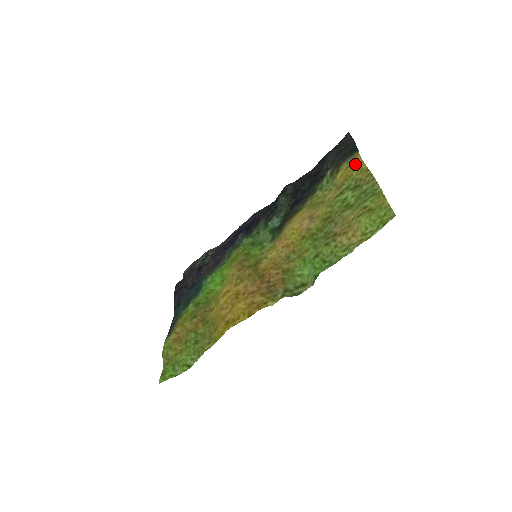
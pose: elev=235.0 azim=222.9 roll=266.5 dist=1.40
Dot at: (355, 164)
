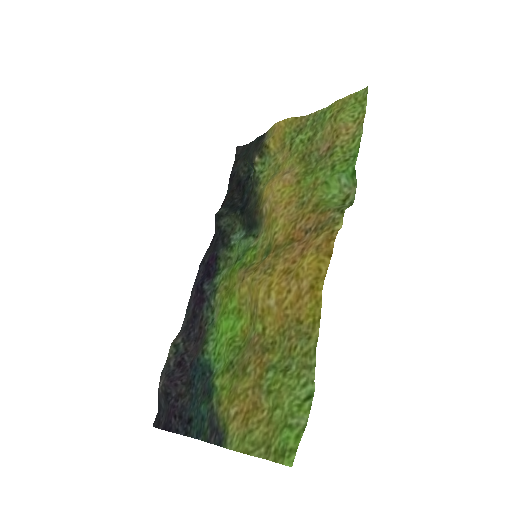
Dot at: (279, 128)
